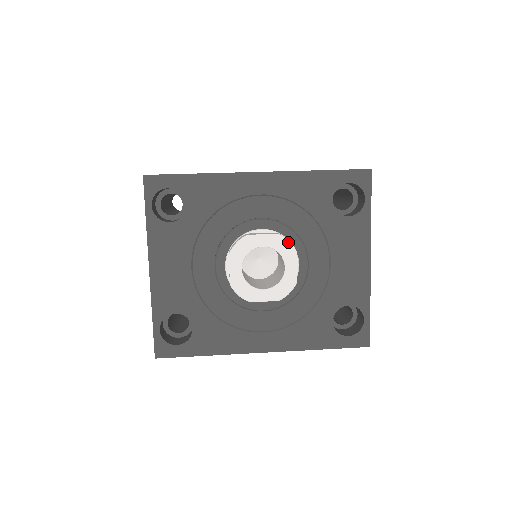
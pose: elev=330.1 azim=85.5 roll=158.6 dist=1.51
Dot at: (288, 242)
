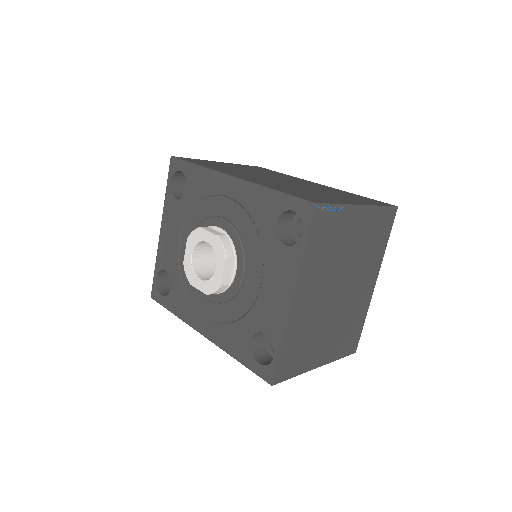
Dot at: (222, 246)
